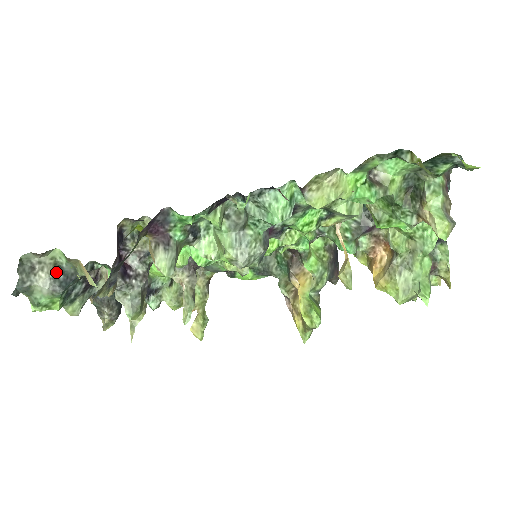
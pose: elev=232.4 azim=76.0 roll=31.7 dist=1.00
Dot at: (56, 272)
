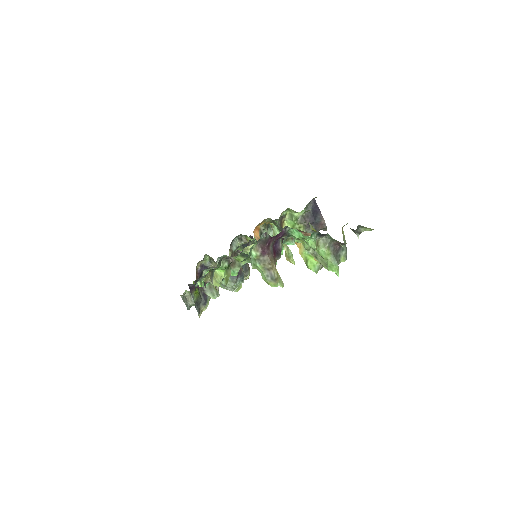
Dot at: (192, 298)
